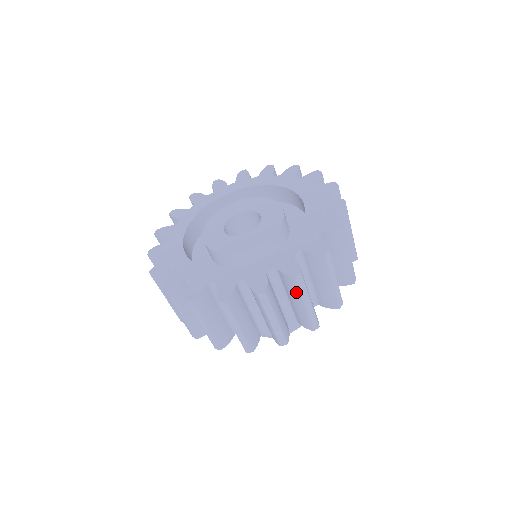
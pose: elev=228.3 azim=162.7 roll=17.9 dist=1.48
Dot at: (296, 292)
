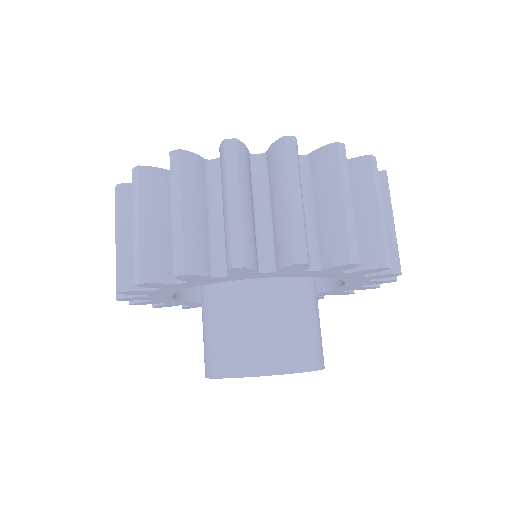
Dot at: (369, 185)
